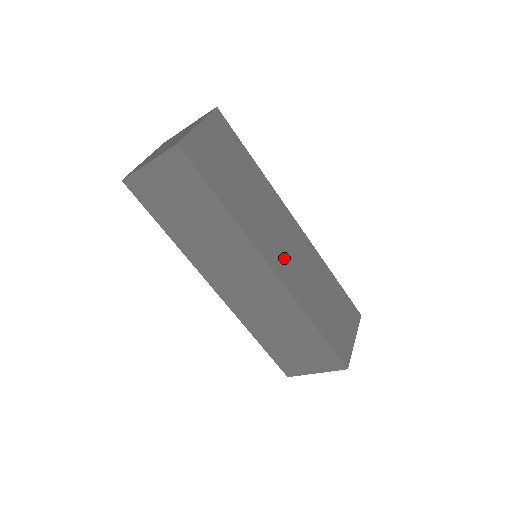
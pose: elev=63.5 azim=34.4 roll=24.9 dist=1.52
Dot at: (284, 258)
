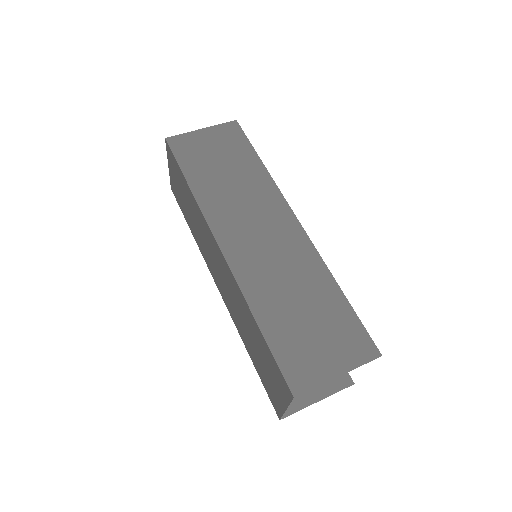
Dot at: (247, 242)
